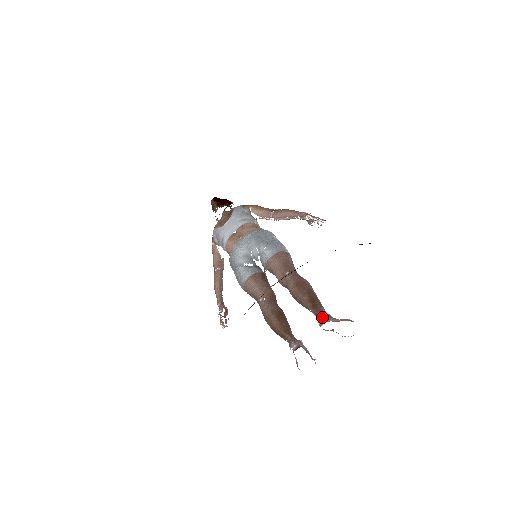
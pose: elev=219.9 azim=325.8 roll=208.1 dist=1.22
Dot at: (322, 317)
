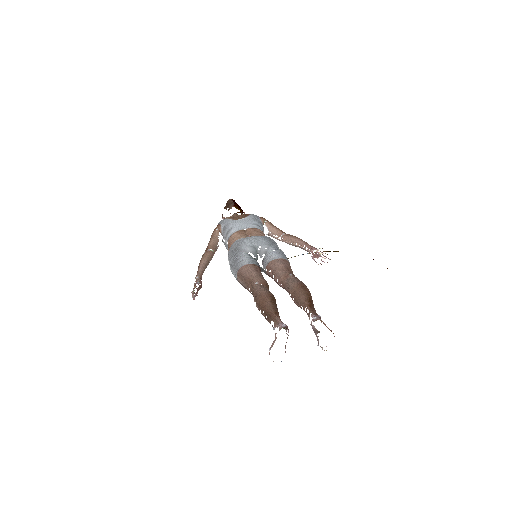
Dot at: (317, 316)
